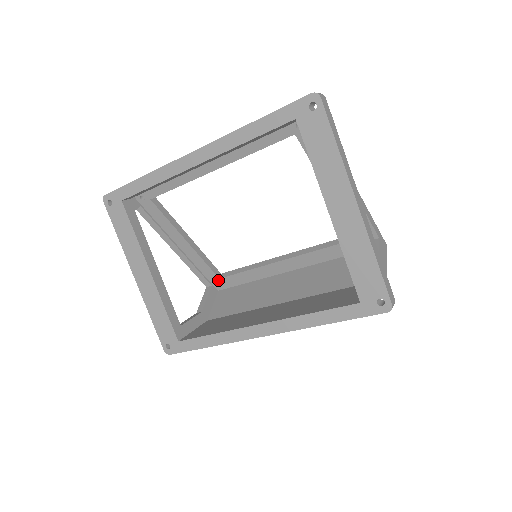
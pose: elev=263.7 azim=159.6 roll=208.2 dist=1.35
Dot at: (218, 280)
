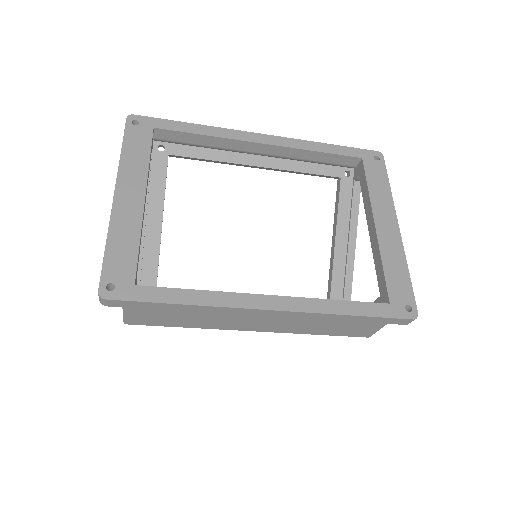
Dot at: occluded
